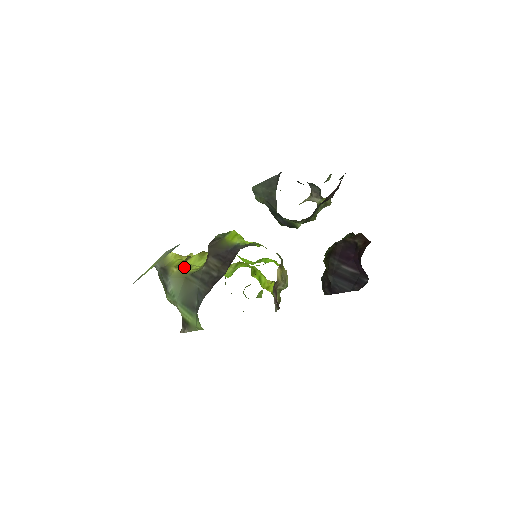
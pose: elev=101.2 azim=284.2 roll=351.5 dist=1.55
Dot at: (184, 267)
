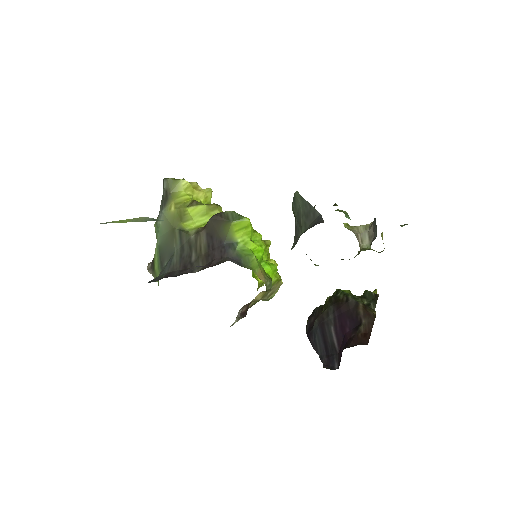
Dot at: (181, 214)
